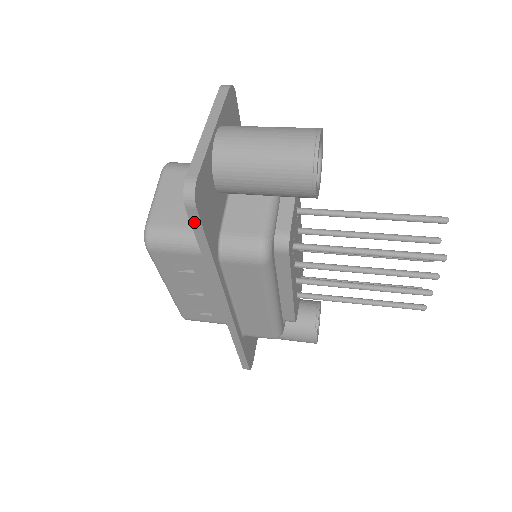
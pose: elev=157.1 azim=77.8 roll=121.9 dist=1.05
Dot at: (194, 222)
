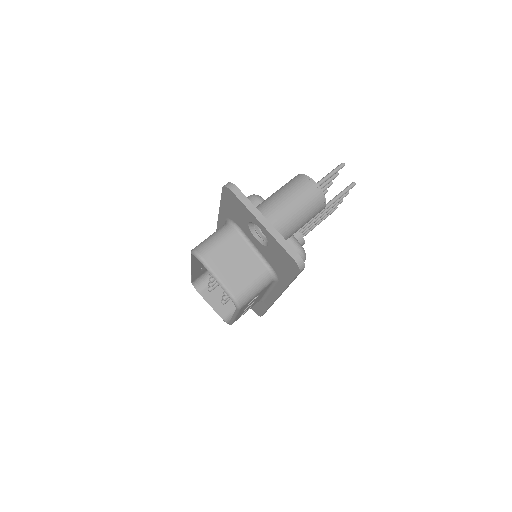
Dot at: (298, 274)
